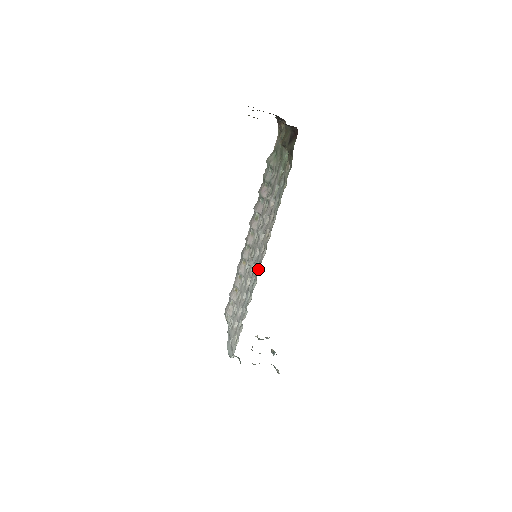
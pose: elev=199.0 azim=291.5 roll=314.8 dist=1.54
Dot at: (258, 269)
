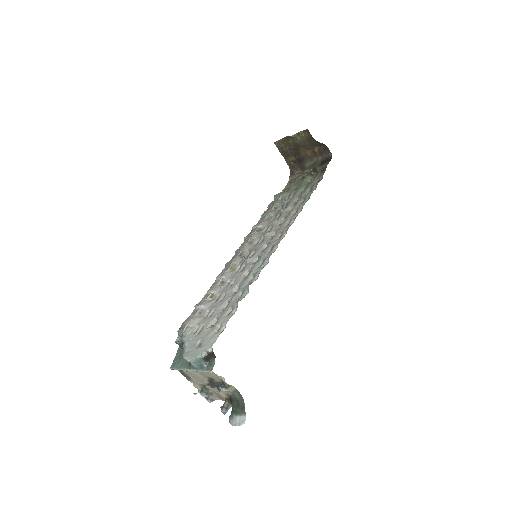
Dot at: (272, 250)
